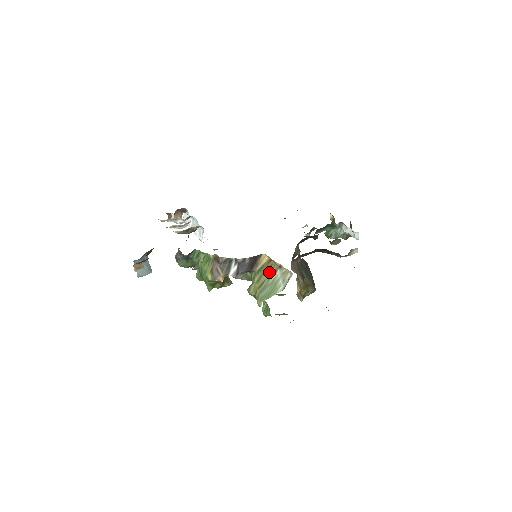
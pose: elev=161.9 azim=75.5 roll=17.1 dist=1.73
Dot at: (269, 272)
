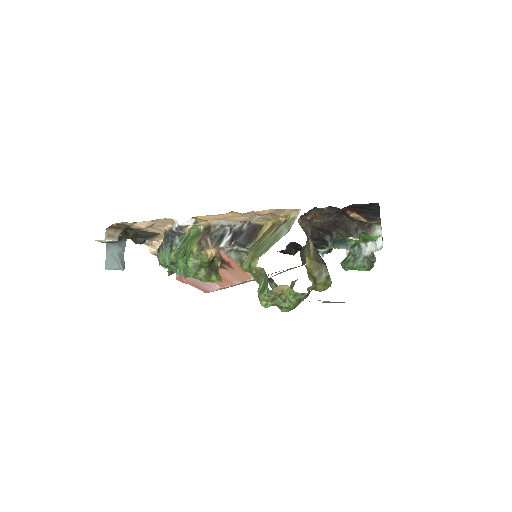
Dot at: (271, 232)
